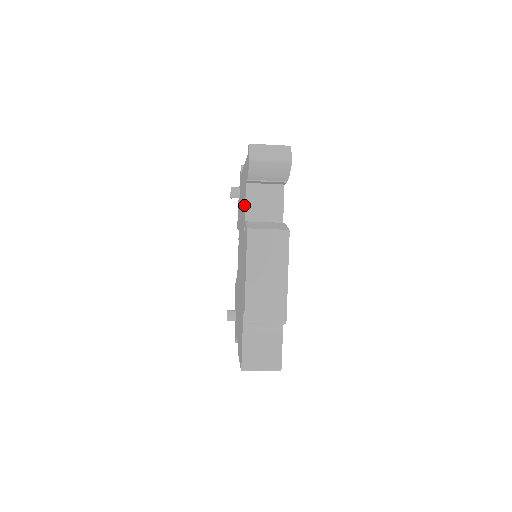
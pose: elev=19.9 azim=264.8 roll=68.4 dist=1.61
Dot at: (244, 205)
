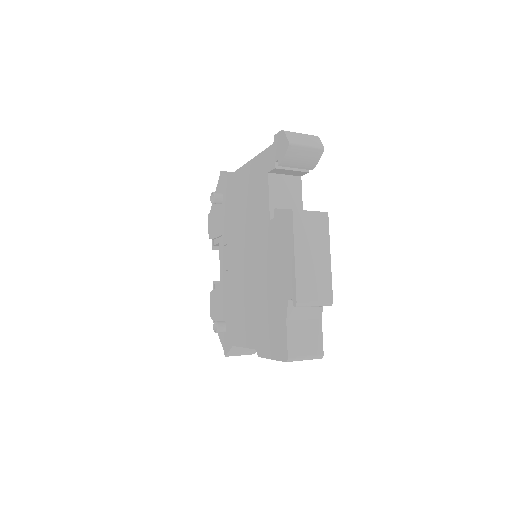
Dot at: (263, 196)
